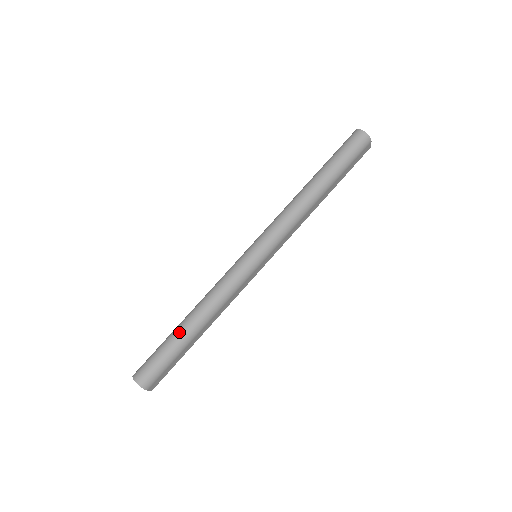
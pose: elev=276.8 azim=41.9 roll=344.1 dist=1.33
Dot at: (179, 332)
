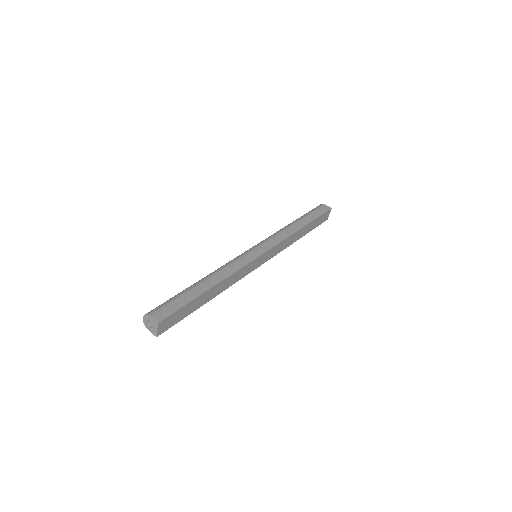
Dot at: occluded
